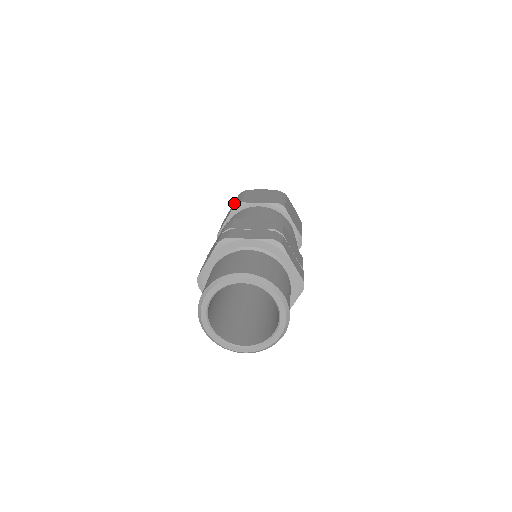
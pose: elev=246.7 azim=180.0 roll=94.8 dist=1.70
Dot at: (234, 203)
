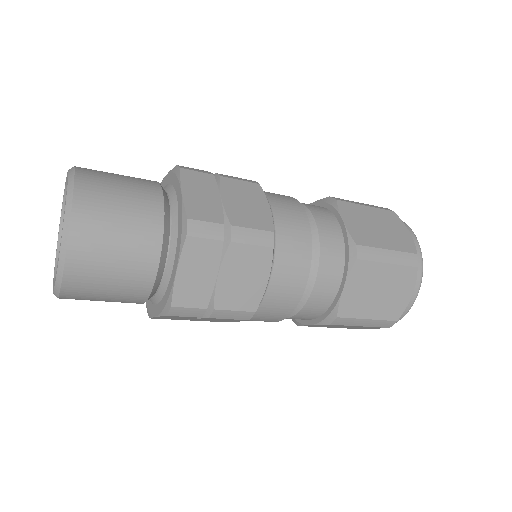
Dot at: occluded
